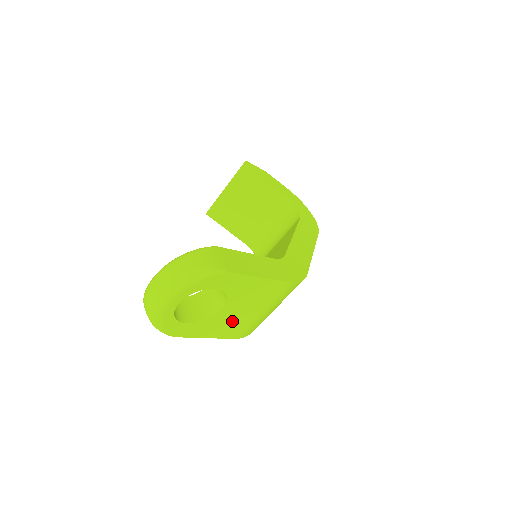
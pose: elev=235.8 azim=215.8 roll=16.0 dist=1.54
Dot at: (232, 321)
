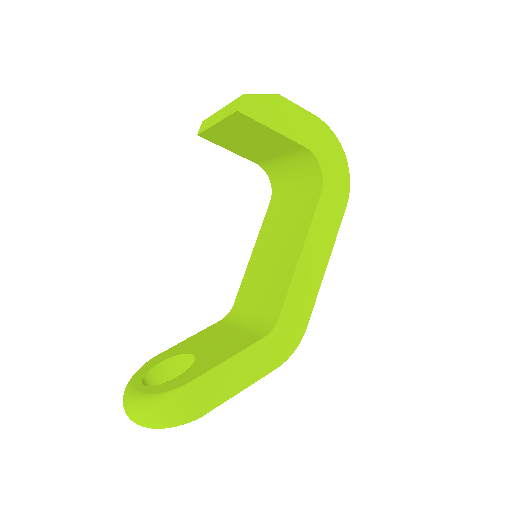
Dot at: occluded
